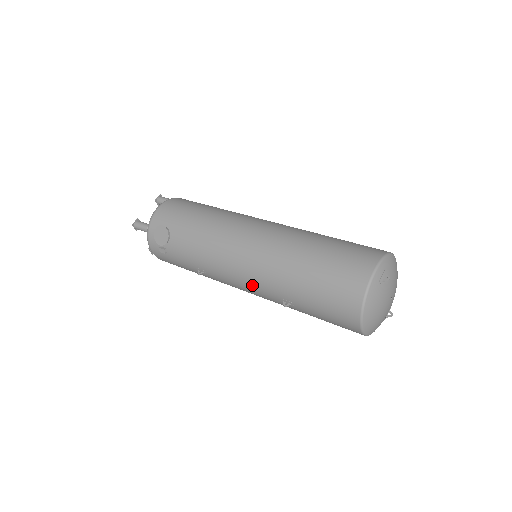
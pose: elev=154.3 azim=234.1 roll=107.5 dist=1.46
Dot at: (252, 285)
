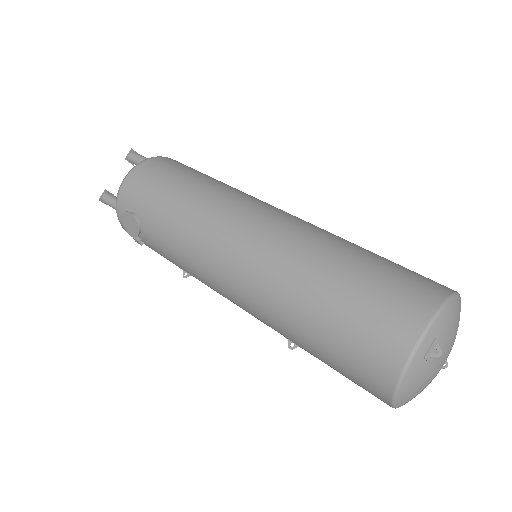
Dot at: (247, 311)
